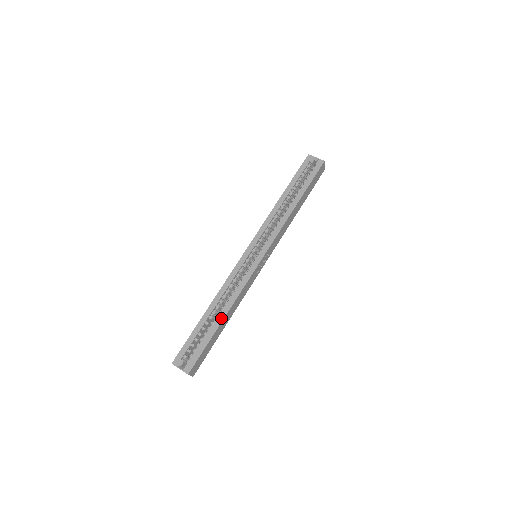
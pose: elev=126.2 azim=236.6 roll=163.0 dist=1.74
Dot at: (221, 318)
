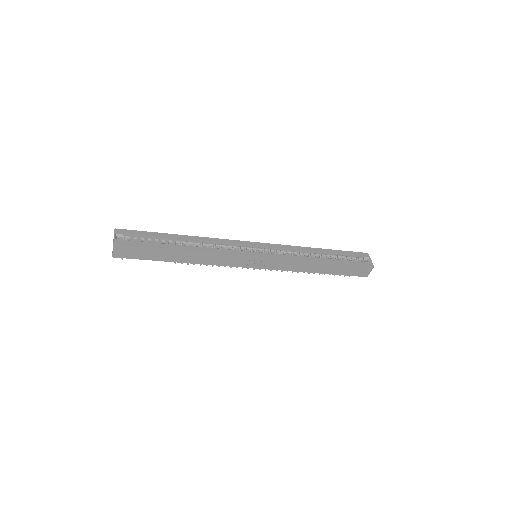
Dot at: (184, 248)
